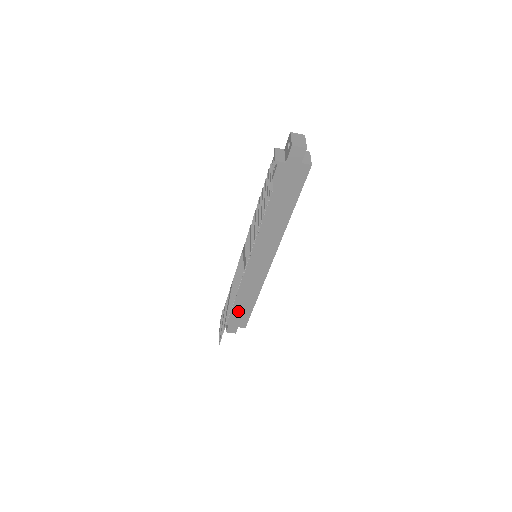
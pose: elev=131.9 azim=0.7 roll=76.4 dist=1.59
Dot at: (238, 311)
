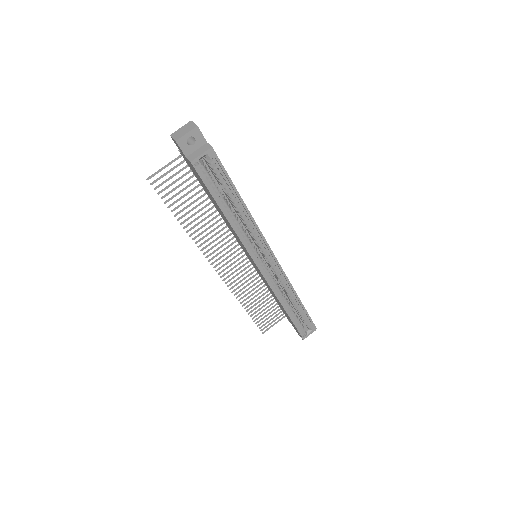
Dot at: occluded
